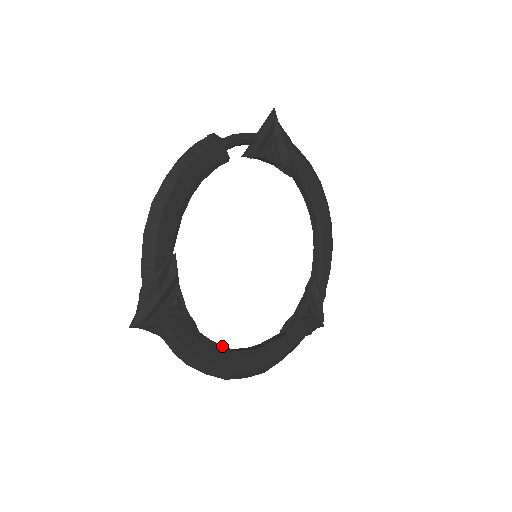
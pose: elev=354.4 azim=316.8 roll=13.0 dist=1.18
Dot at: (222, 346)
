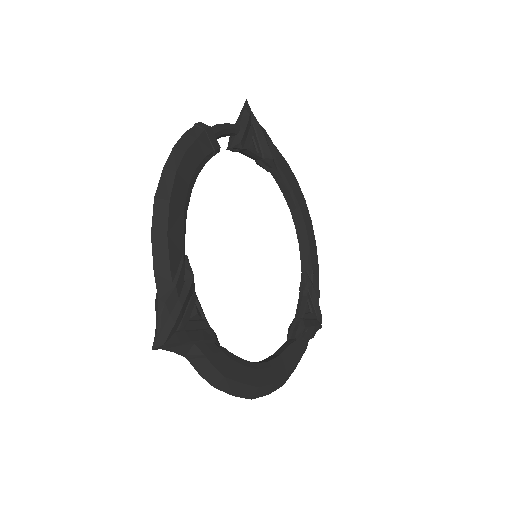
Dot at: (244, 360)
